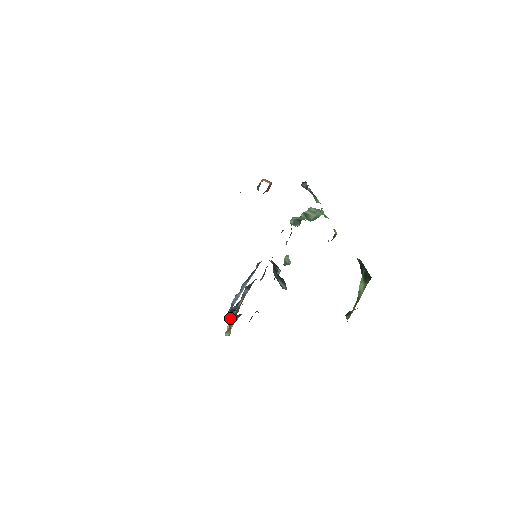
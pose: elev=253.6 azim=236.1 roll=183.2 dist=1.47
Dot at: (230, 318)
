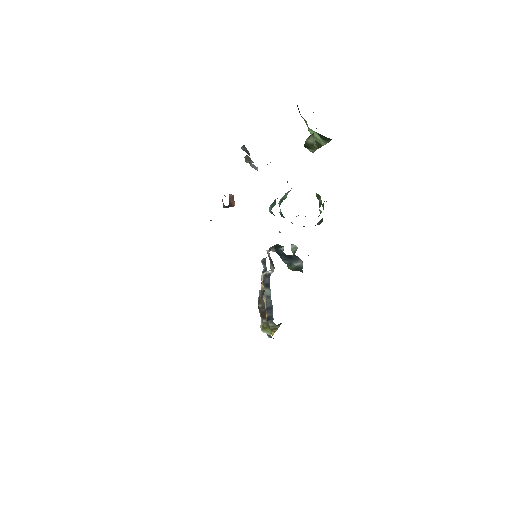
Dot at: occluded
